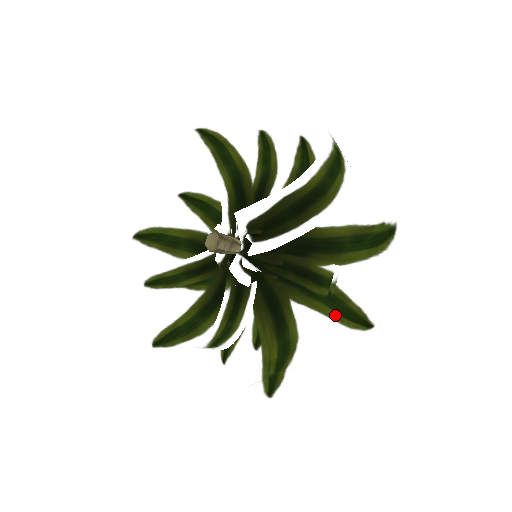
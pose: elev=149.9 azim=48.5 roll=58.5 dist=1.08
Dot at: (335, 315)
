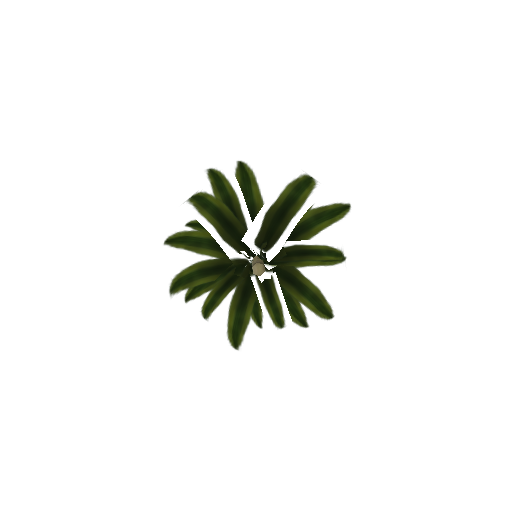
Dot at: occluded
